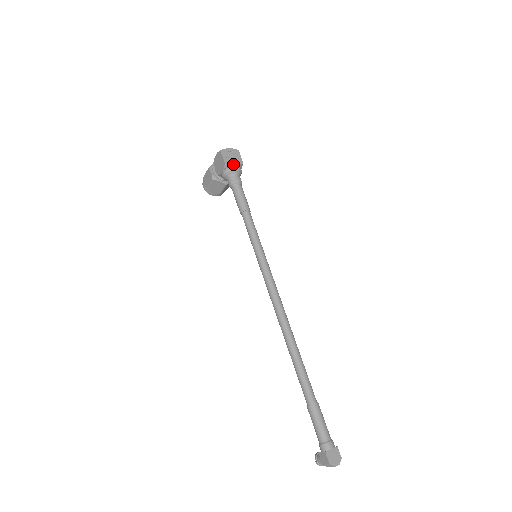
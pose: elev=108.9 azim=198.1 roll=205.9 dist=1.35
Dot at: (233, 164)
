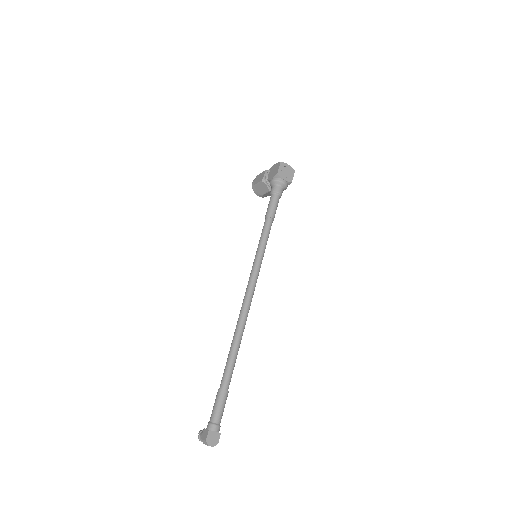
Dot at: (283, 178)
